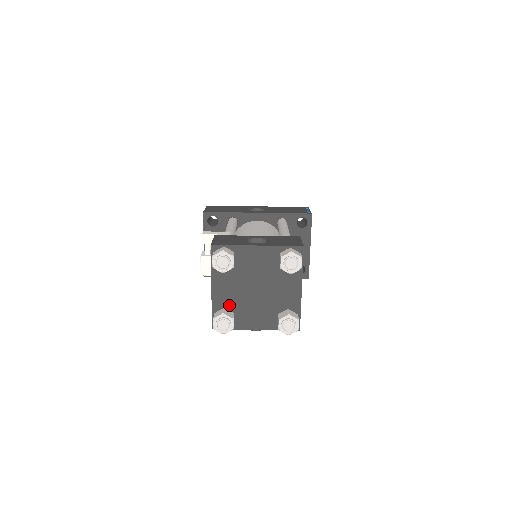
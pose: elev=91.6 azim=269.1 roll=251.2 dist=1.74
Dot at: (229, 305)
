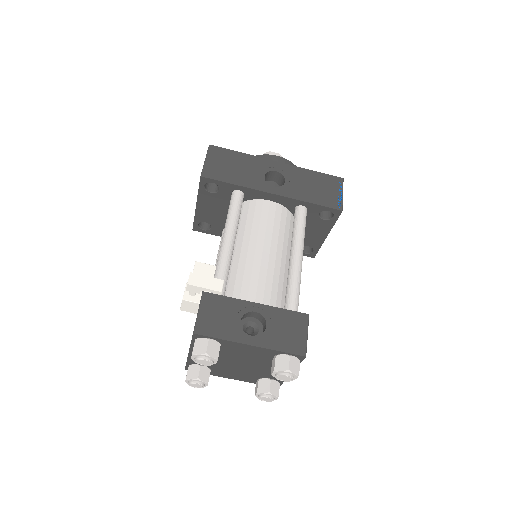
Dot at: occluded
